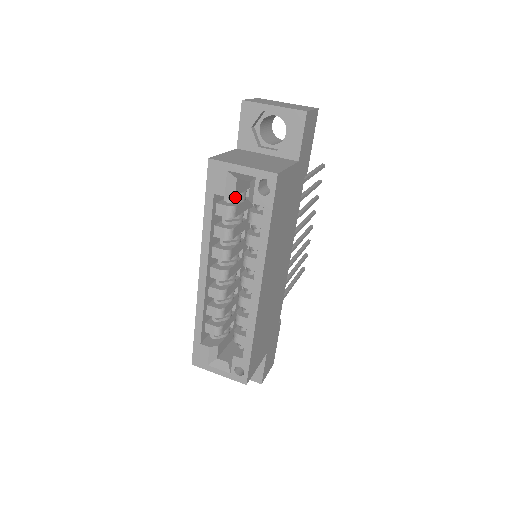
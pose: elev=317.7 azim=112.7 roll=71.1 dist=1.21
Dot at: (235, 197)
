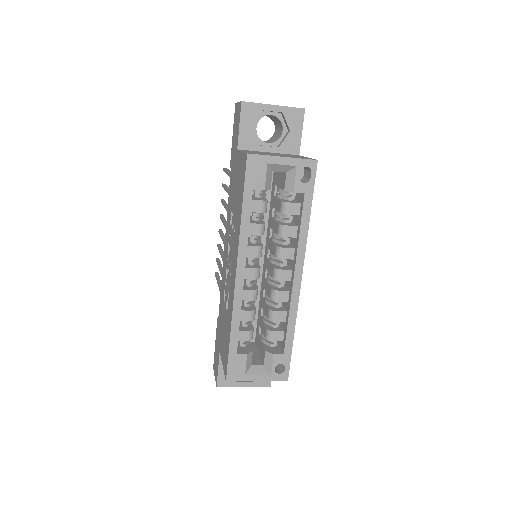
Dot at: (252, 195)
